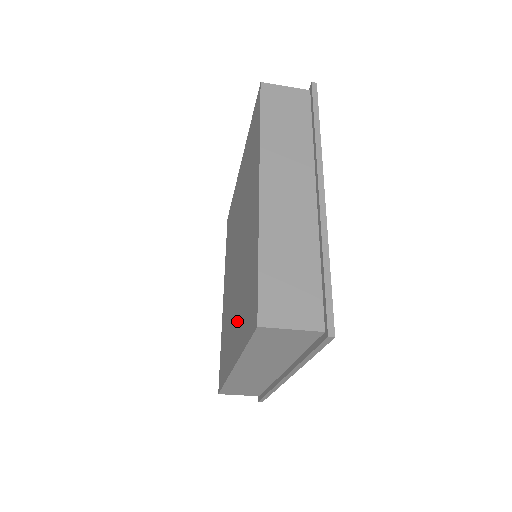
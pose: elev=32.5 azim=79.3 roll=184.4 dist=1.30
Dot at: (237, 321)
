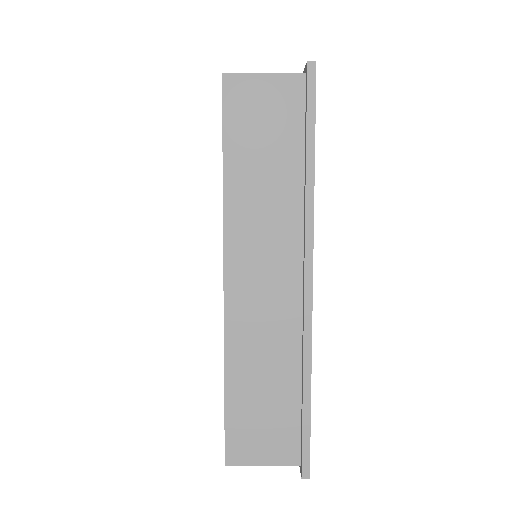
Dot at: occluded
